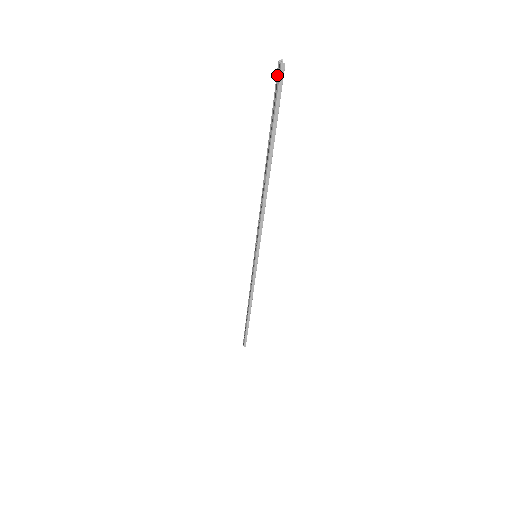
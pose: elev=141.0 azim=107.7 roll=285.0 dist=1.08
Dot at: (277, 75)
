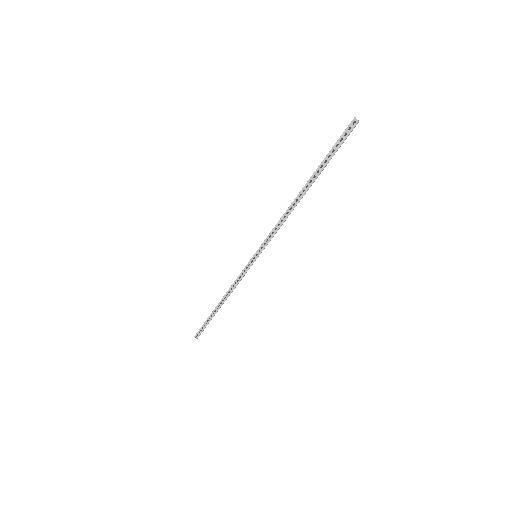
Dot at: (349, 127)
